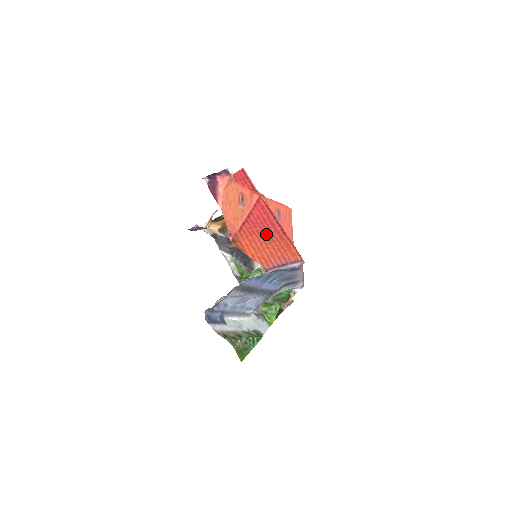
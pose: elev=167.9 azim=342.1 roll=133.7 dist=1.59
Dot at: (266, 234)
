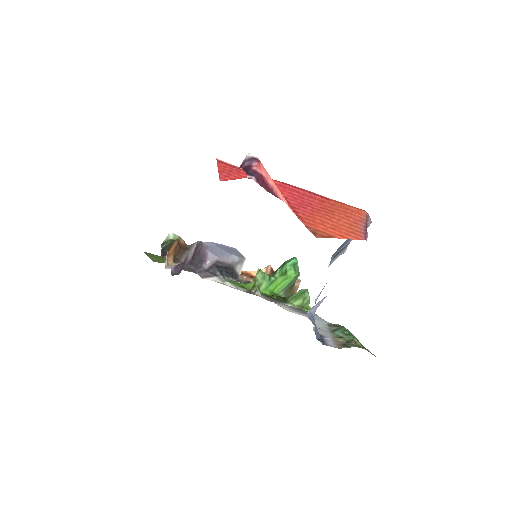
Dot at: (320, 209)
